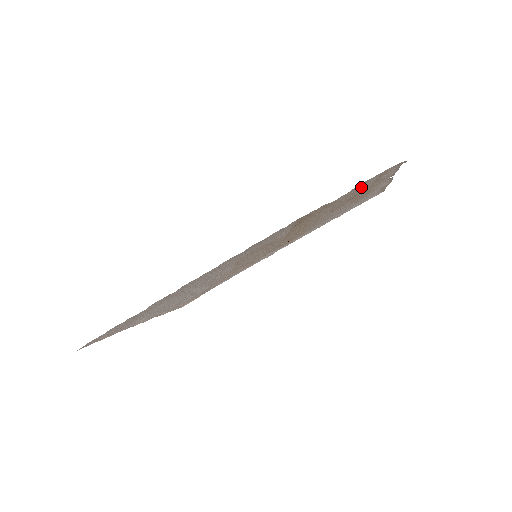
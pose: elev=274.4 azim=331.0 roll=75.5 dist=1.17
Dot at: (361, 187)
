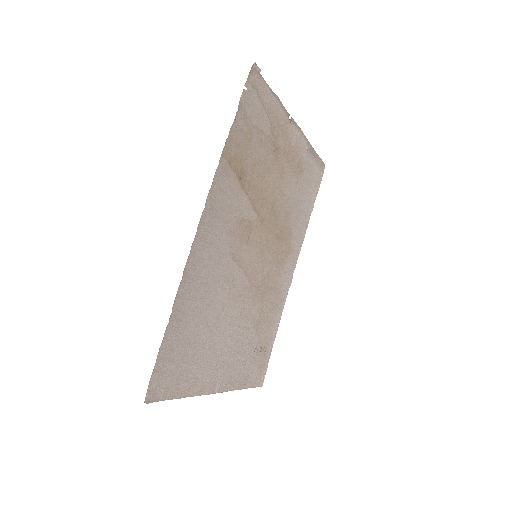
Dot at: (257, 118)
